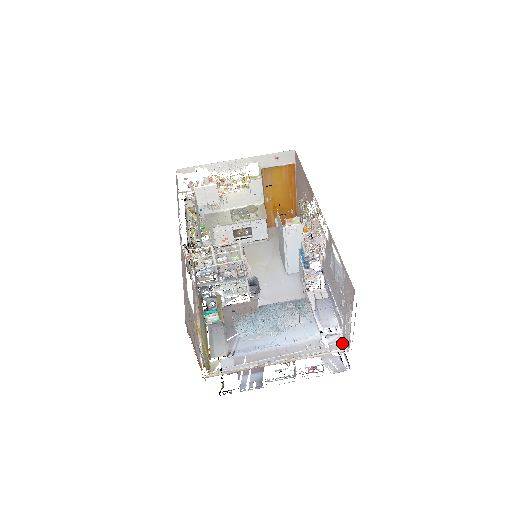
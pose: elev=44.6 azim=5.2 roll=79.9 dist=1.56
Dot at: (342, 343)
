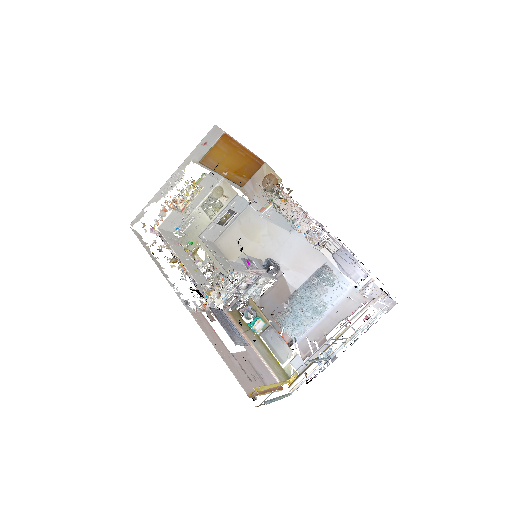
Dot at: (380, 290)
